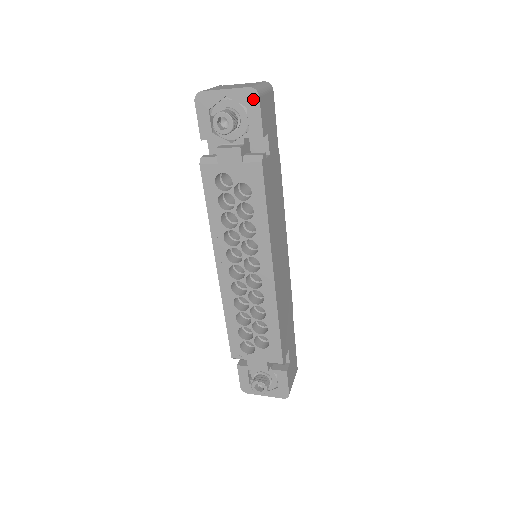
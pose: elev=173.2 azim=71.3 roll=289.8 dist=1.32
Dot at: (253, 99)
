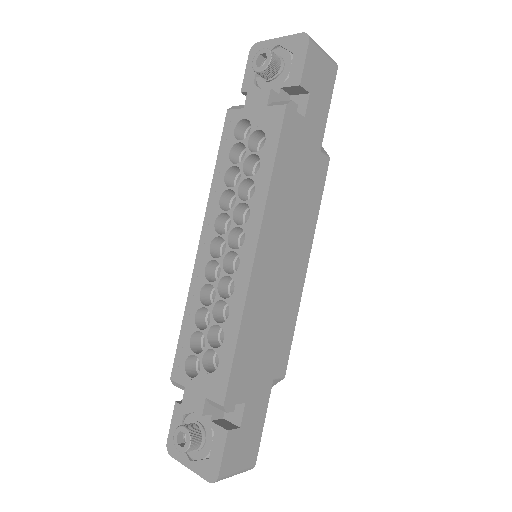
Dot at: (302, 44)
